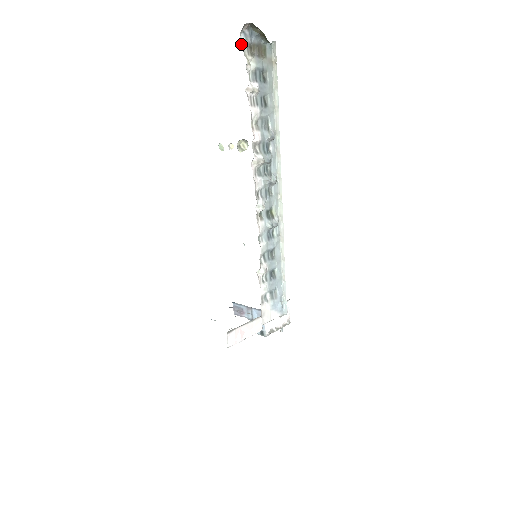
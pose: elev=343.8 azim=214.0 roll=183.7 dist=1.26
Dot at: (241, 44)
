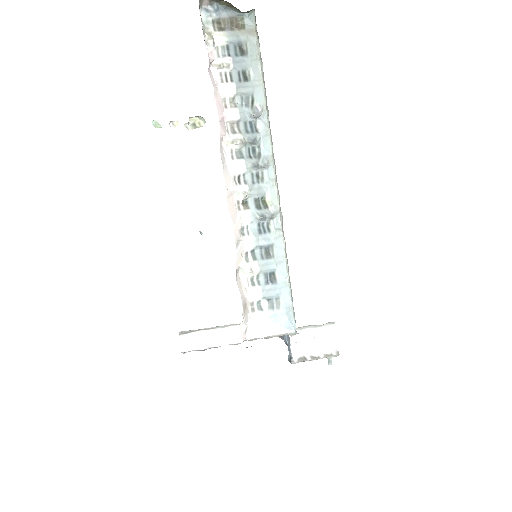
Dot at: (202, 21)
